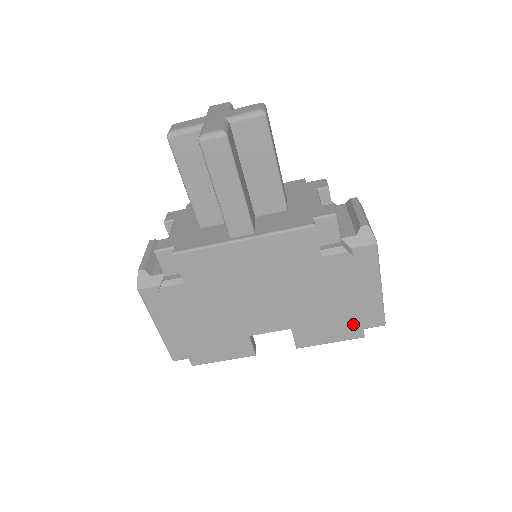
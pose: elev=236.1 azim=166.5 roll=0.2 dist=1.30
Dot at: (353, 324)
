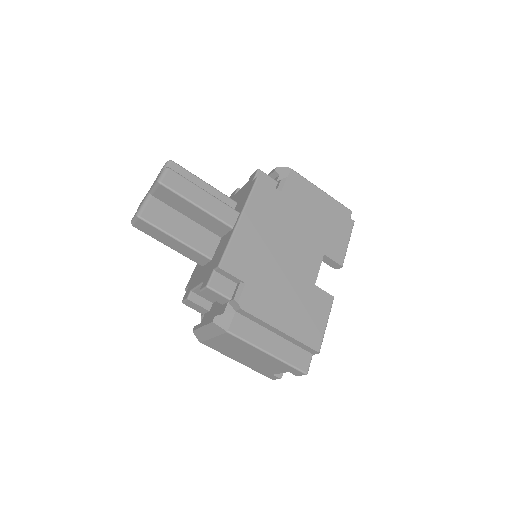
Dot at: (340, 219)
